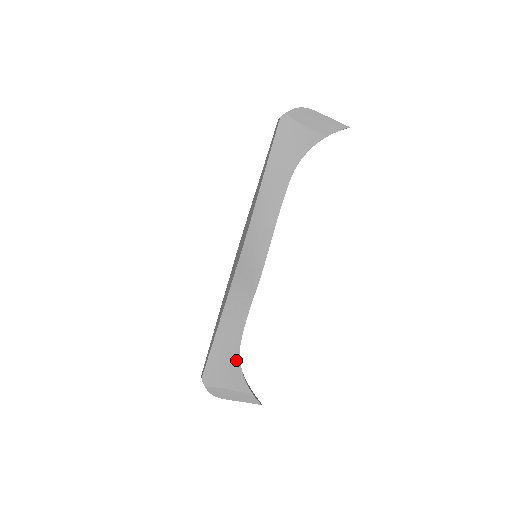
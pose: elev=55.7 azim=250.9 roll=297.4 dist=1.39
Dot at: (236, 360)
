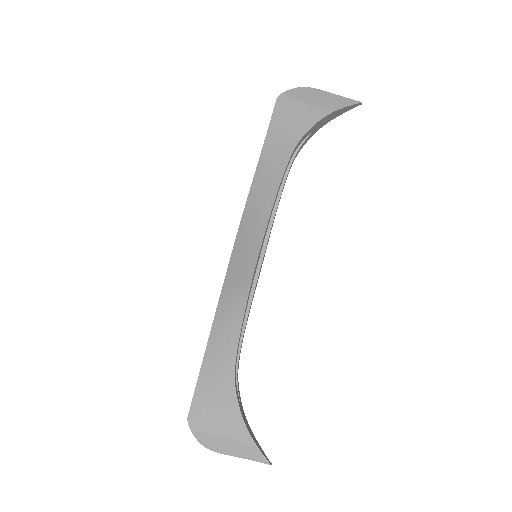
Dot at: (231, 391)
